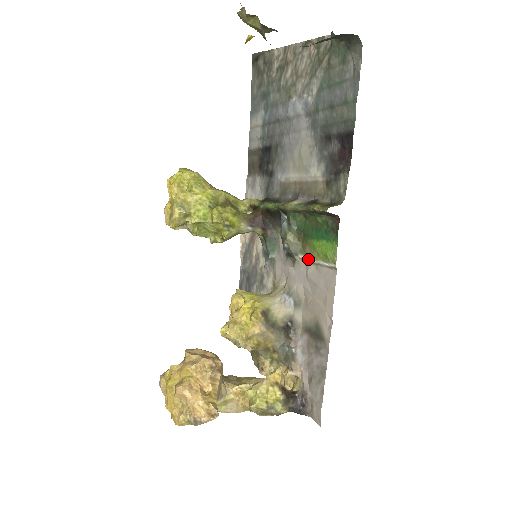
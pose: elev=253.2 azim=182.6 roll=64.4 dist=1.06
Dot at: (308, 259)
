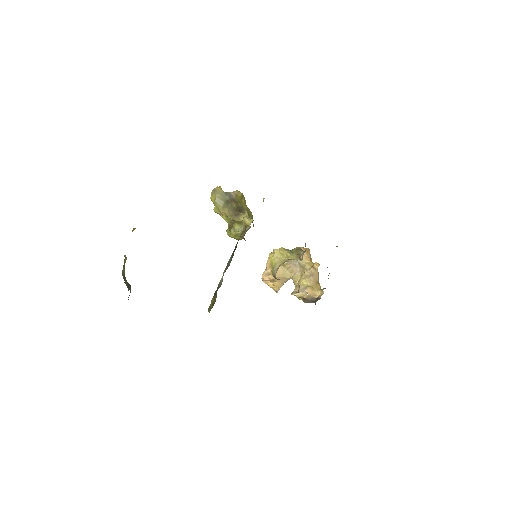
Dot at: occluded
